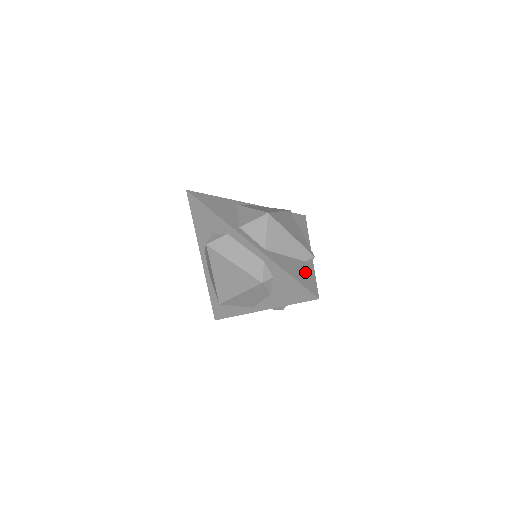
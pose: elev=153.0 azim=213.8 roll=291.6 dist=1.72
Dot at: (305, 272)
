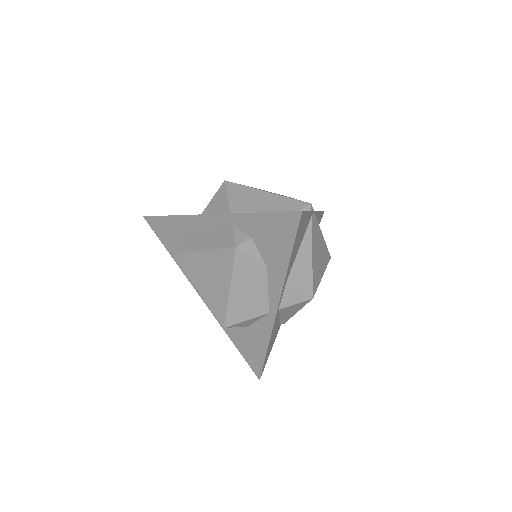
Dot at: occluded
